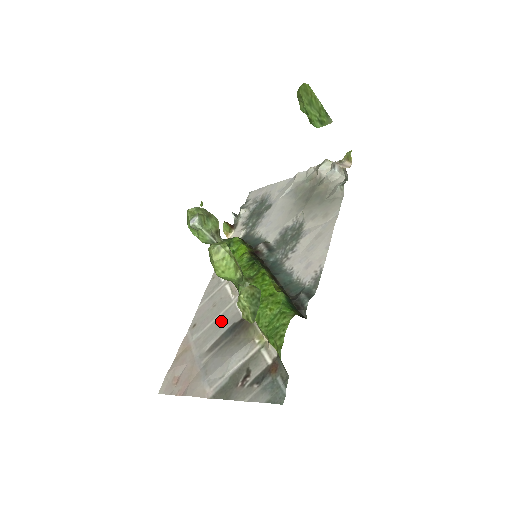
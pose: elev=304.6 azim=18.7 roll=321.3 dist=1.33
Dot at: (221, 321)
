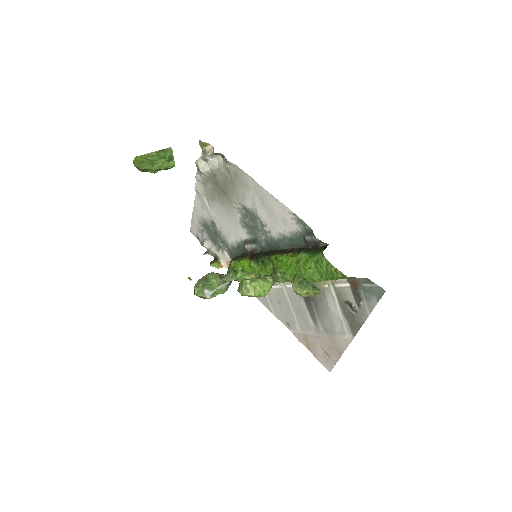
Dot at: (295, 304)
